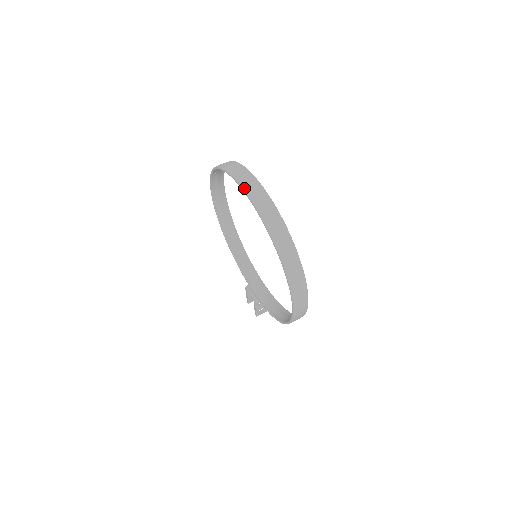
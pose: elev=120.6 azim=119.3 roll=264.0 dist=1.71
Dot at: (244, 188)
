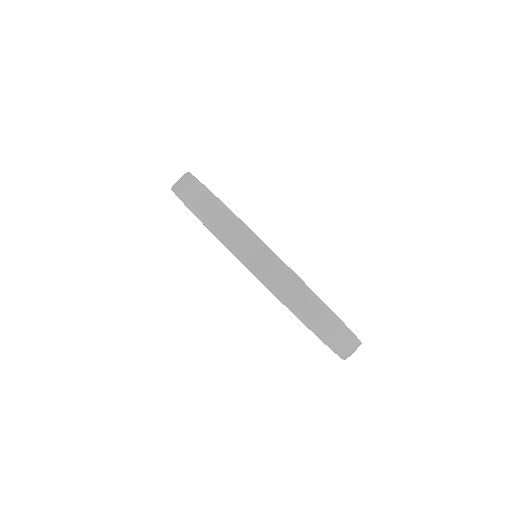
Dot at: (315, 332)
